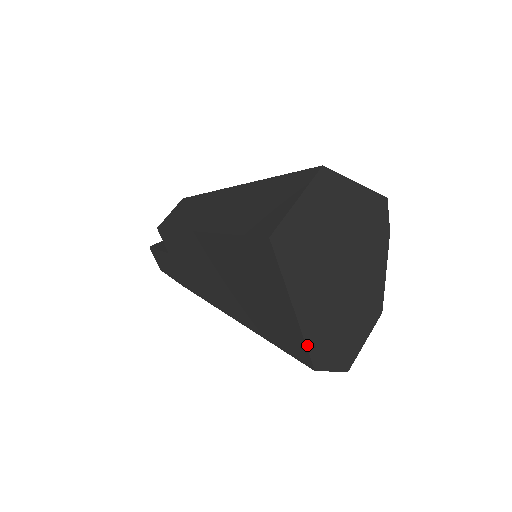
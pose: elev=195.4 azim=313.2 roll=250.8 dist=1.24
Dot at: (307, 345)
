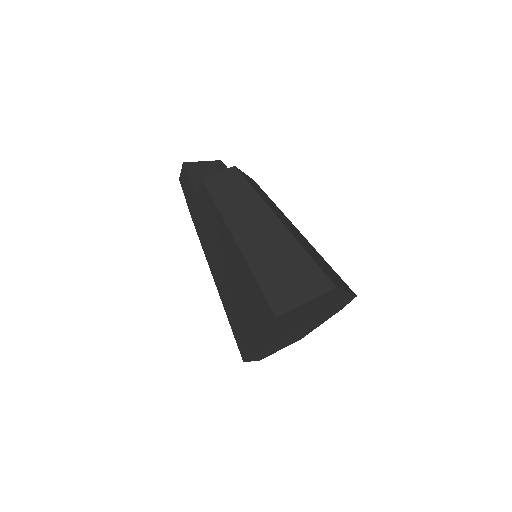
Dot at: (250, 353)
